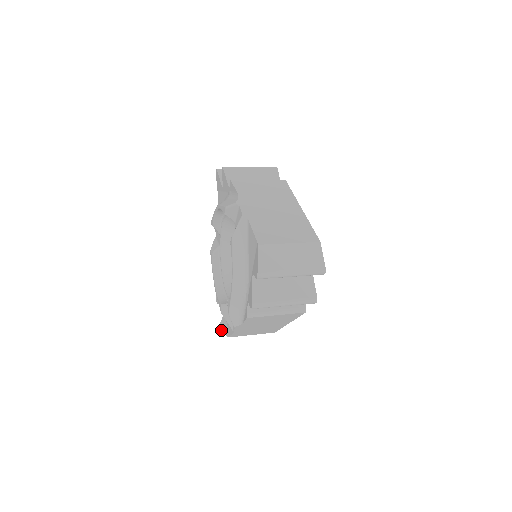
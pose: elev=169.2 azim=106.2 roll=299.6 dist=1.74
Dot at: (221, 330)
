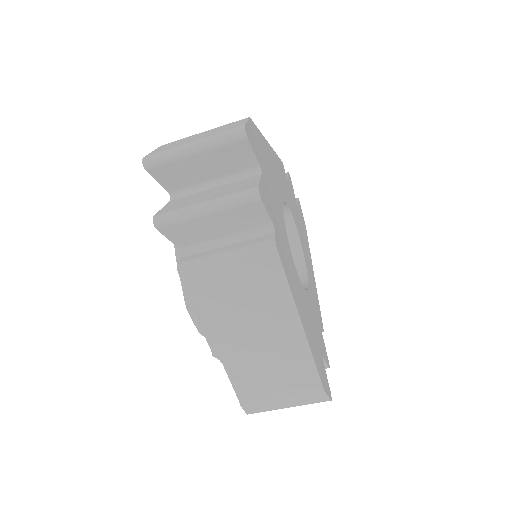
Dot at: occluded
